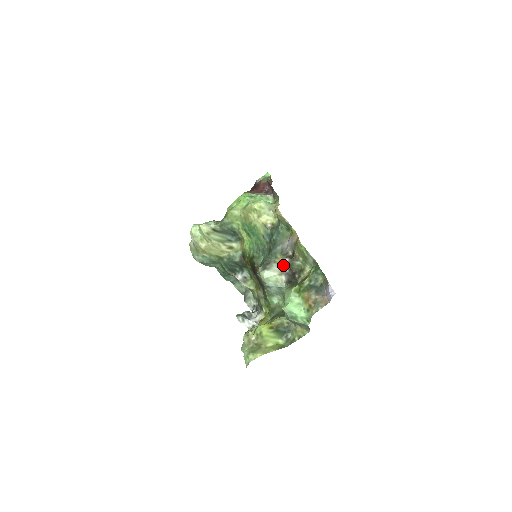
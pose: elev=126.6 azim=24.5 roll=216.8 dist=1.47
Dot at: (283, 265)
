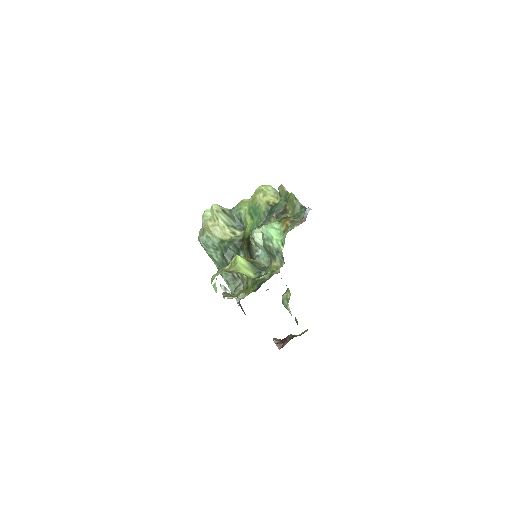
Dot at: occluded
